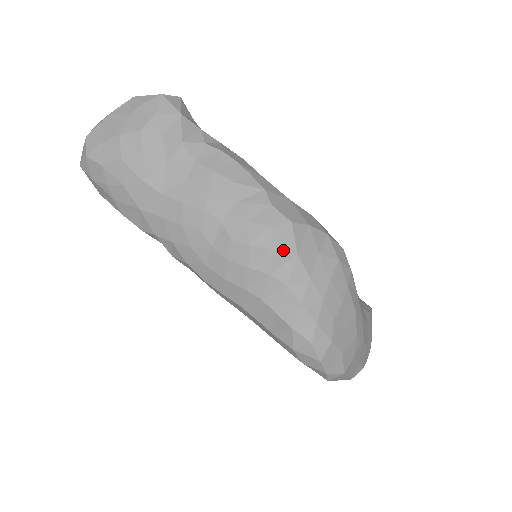
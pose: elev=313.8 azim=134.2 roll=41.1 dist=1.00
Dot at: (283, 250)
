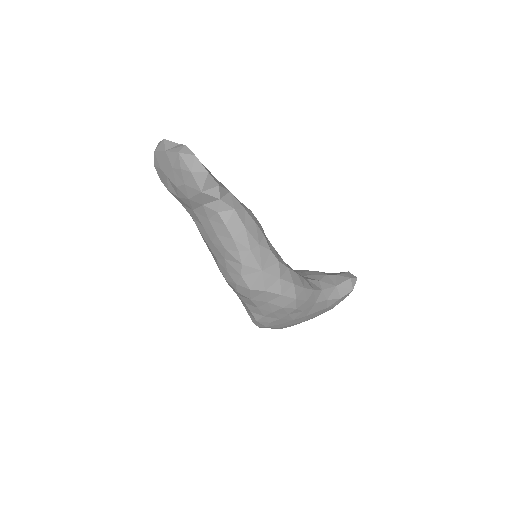
Dot at: (242, 295)
